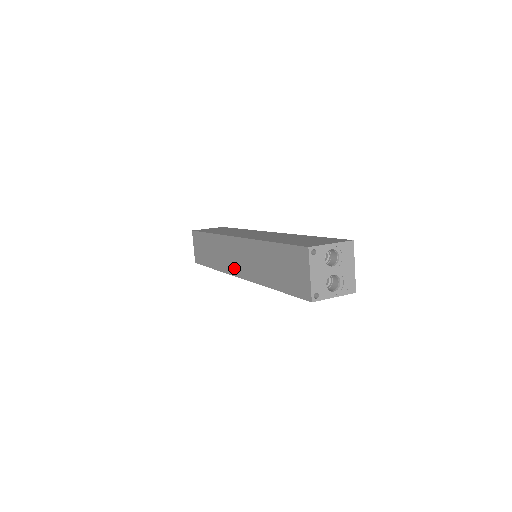
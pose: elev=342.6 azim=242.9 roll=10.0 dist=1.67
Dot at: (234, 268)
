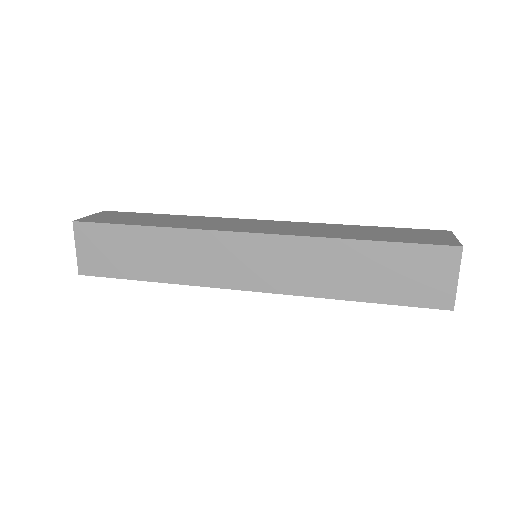
Dot at: (237, 278)
